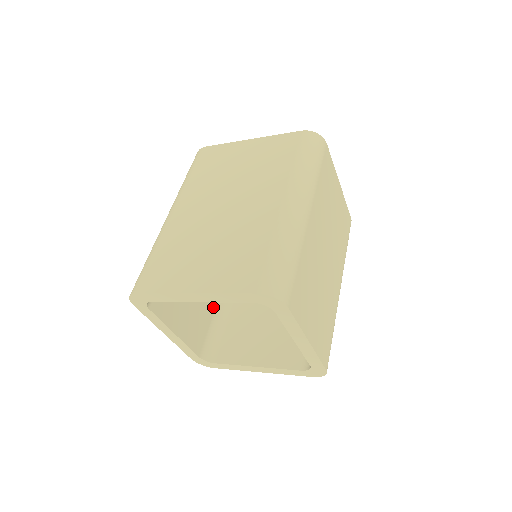
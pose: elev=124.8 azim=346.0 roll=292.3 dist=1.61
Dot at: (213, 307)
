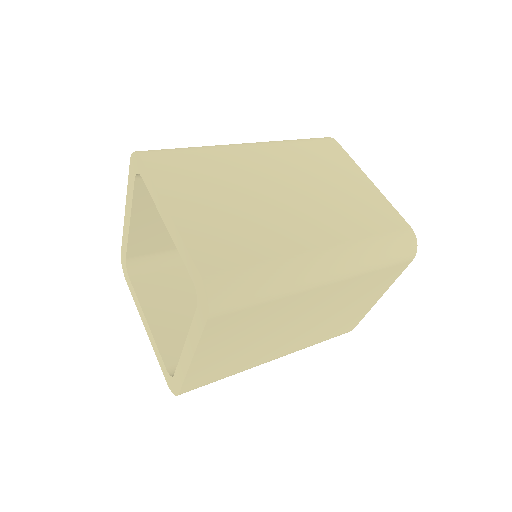
Dot at: occluded
